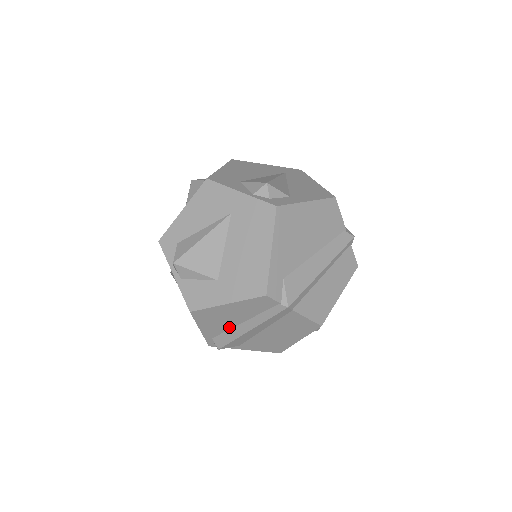
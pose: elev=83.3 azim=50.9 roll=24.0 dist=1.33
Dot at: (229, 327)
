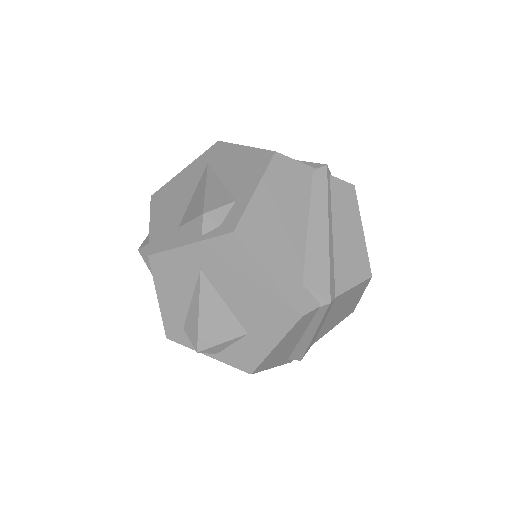
Dot at: (294, 347)
